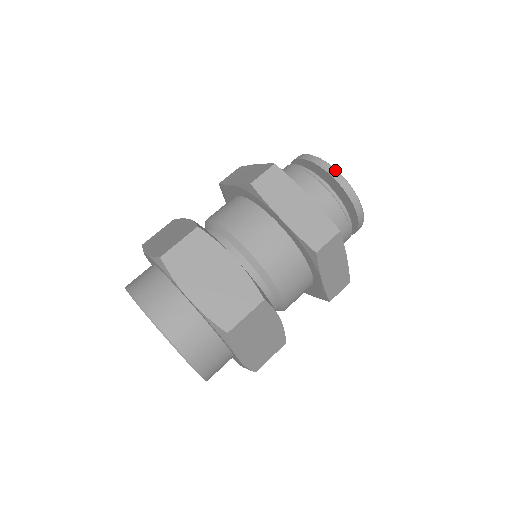
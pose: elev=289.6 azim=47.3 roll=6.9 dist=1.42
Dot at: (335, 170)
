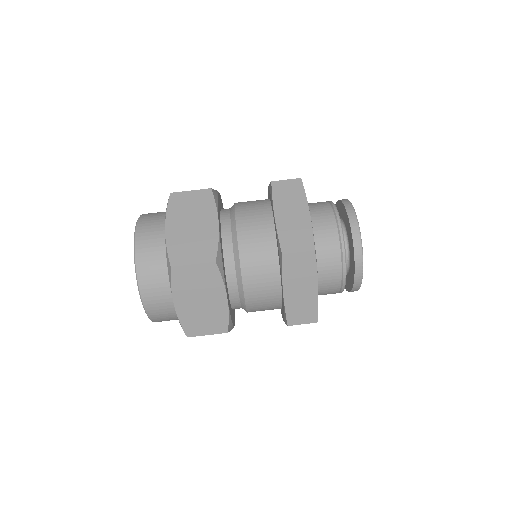
Dot at: (355, 215)
